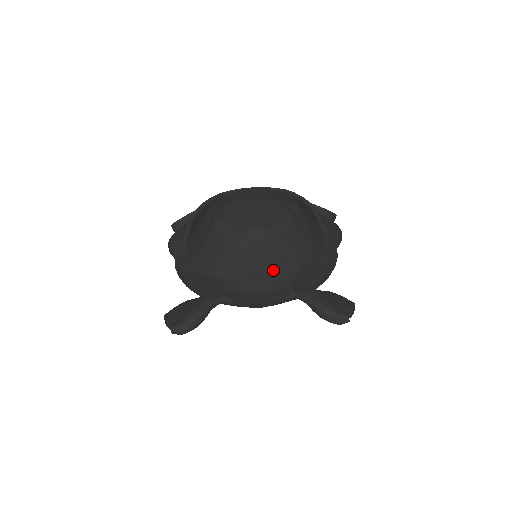
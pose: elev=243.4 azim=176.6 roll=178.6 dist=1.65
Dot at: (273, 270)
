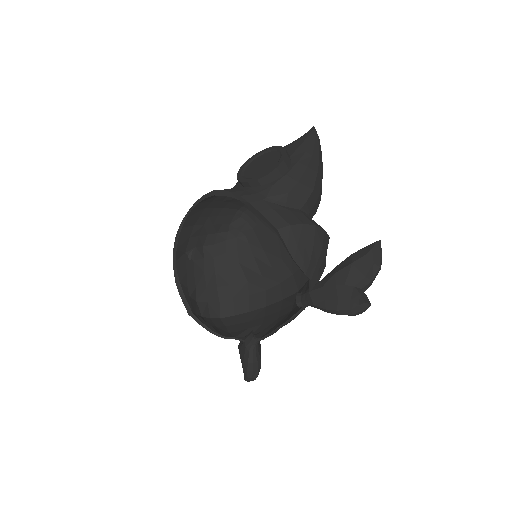
Dot at: occluded
